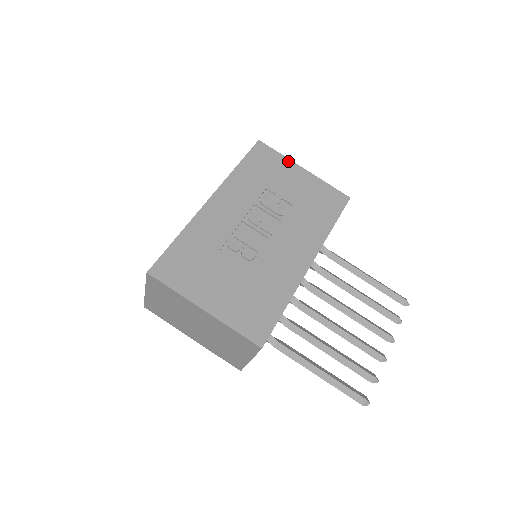
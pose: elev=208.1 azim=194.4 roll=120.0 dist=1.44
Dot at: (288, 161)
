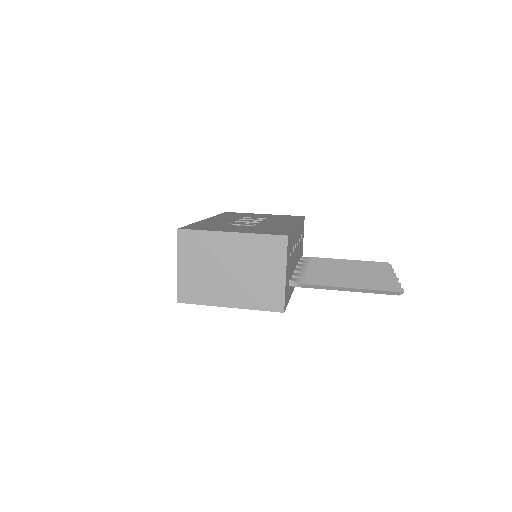
Dot at: occluded
